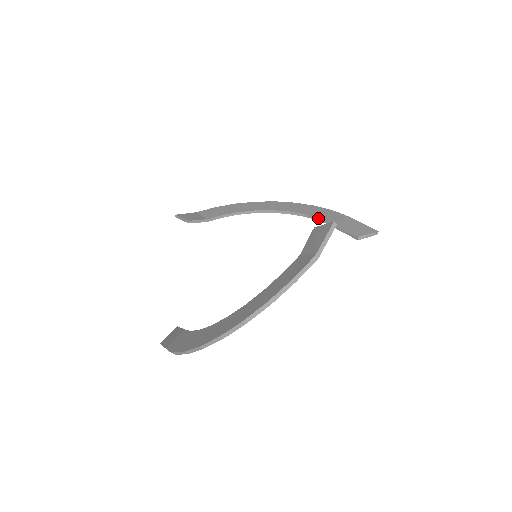
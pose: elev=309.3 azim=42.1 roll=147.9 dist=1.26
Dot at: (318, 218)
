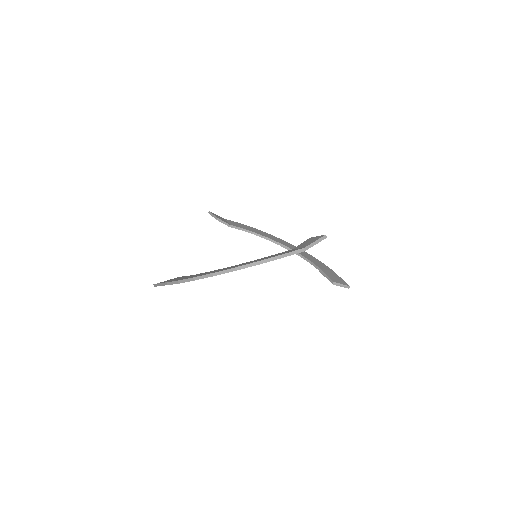
Dot at: (310, 261)
